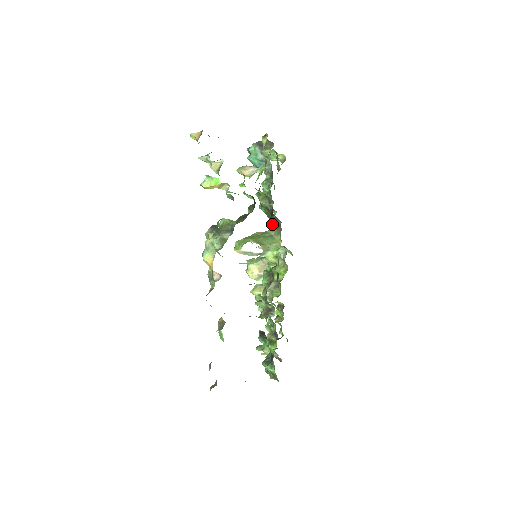
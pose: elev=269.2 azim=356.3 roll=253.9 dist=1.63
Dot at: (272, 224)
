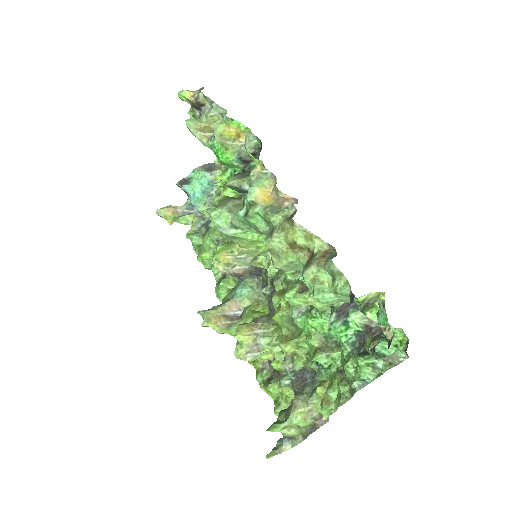
Dot at: occluded
